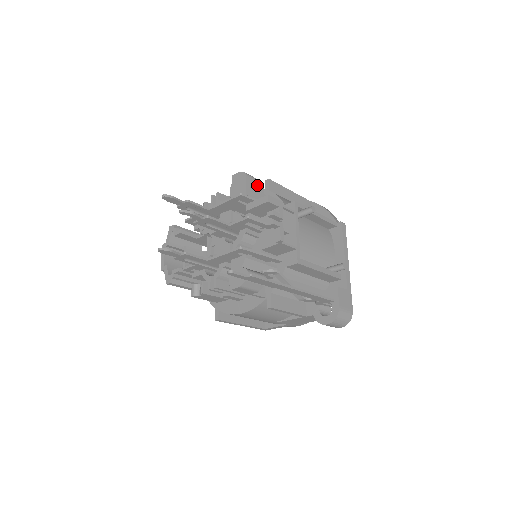
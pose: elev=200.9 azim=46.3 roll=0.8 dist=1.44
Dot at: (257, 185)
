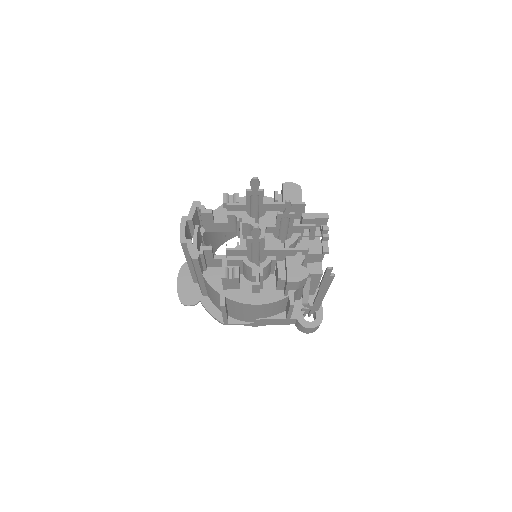
Dot at: occluded
